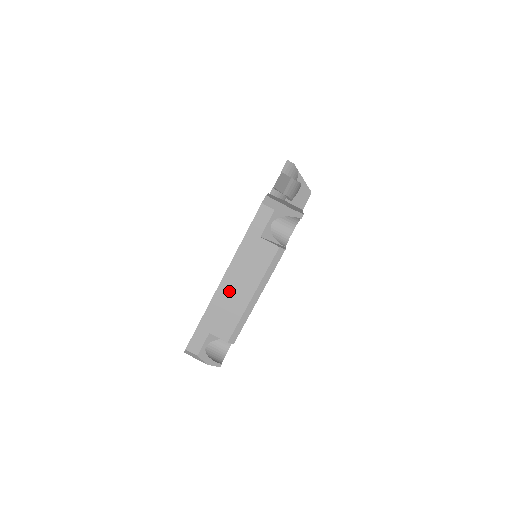
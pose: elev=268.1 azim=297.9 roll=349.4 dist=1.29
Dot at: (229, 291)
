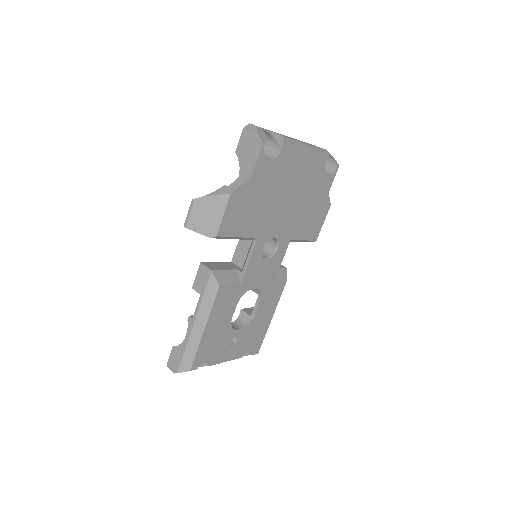
Dot at: occluded
